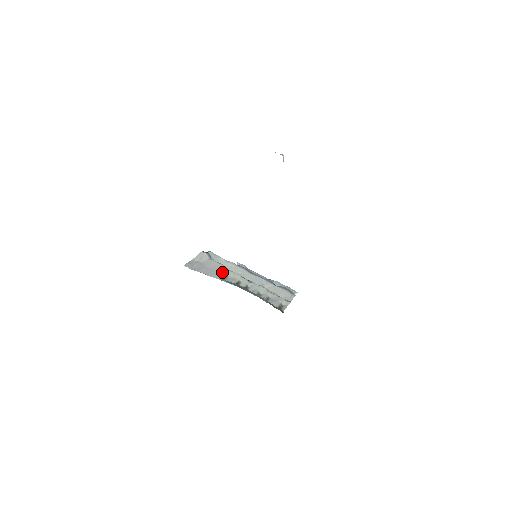
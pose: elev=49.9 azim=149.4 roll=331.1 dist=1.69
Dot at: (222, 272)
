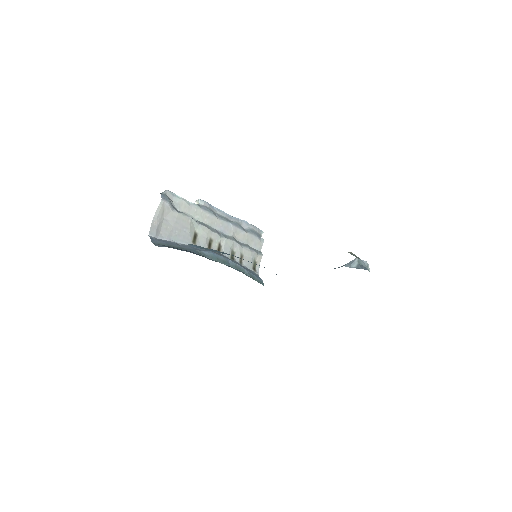
Dot at: (191, 230)
